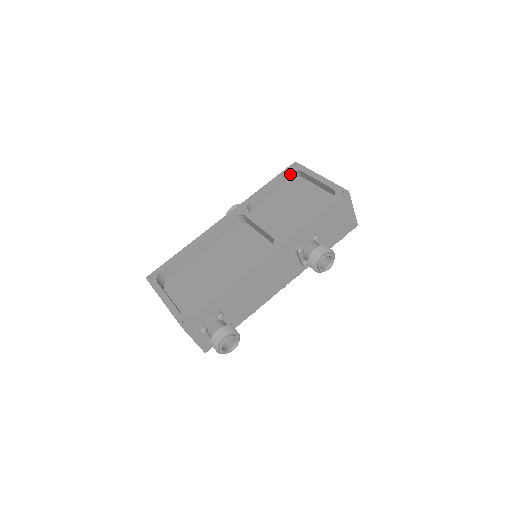
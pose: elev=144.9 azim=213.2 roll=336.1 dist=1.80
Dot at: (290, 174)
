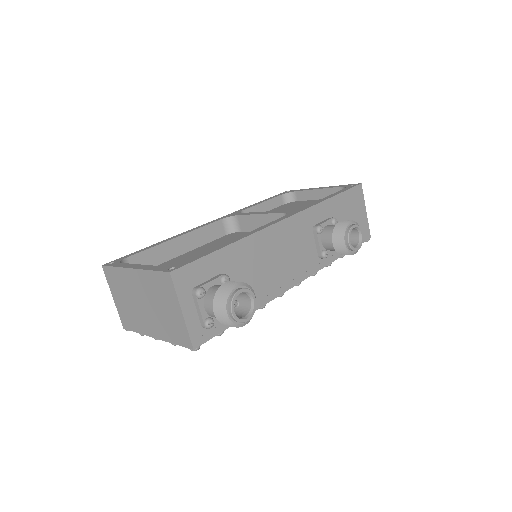
Dot at: (283, 198)
